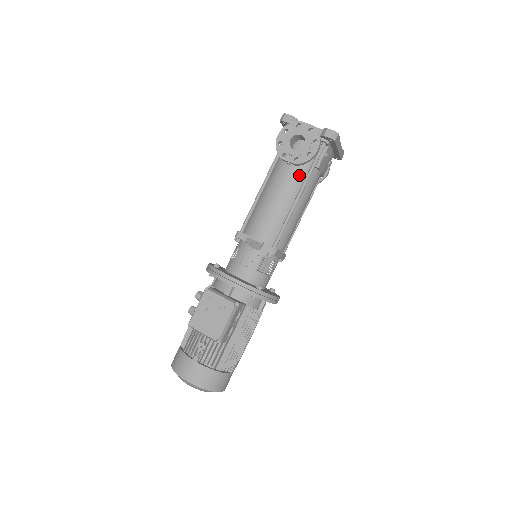
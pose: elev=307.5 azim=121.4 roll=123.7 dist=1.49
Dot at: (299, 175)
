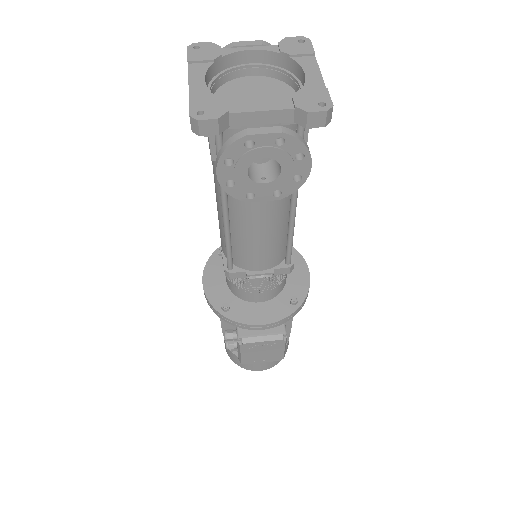
Dot at: occluded
